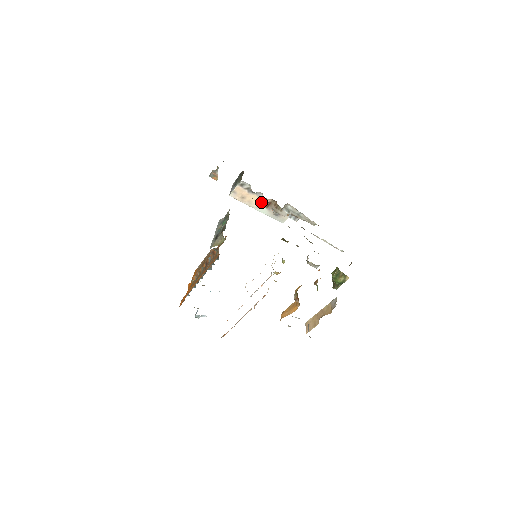
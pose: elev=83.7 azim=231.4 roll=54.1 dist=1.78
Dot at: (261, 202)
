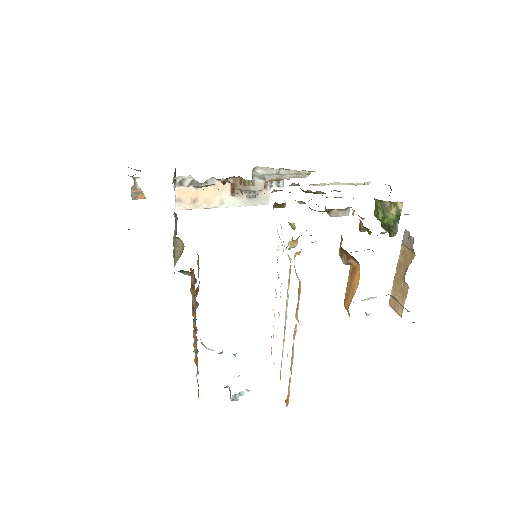
Dot at: (221, 192)
